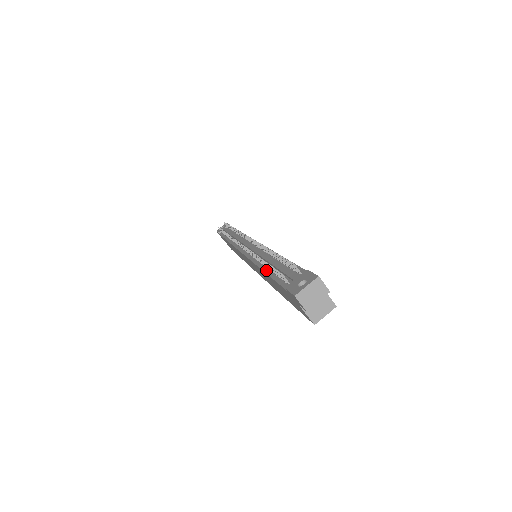
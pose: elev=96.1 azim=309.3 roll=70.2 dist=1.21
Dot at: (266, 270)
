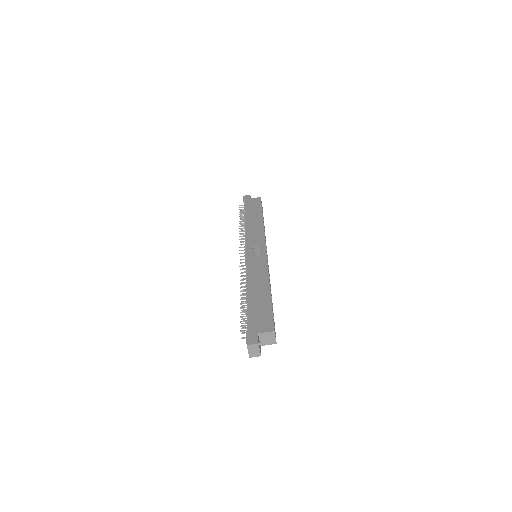
Dot at: occluded
